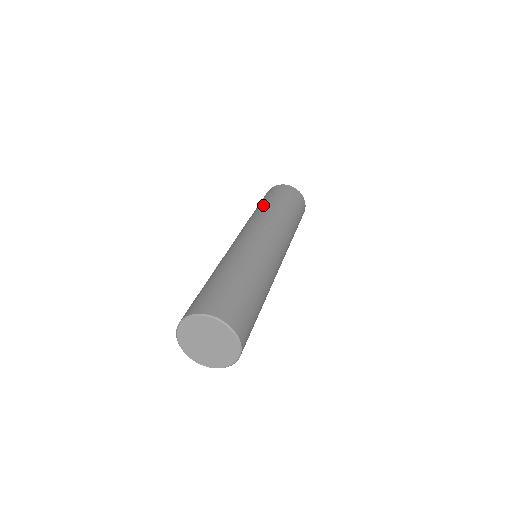
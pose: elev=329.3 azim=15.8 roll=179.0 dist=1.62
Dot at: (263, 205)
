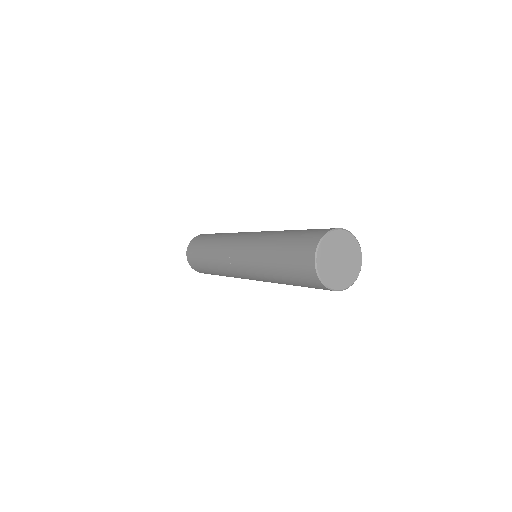
Dot at: (210, 242)
